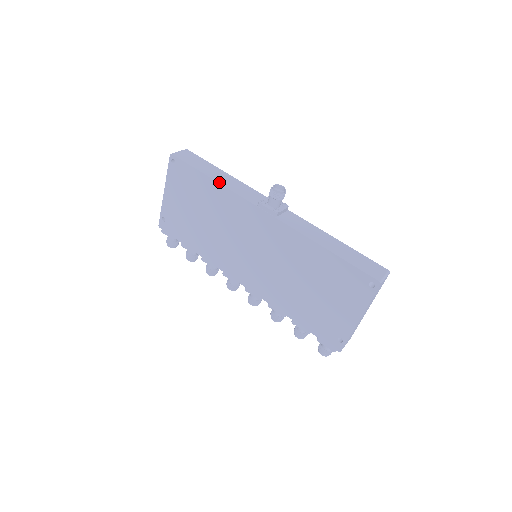
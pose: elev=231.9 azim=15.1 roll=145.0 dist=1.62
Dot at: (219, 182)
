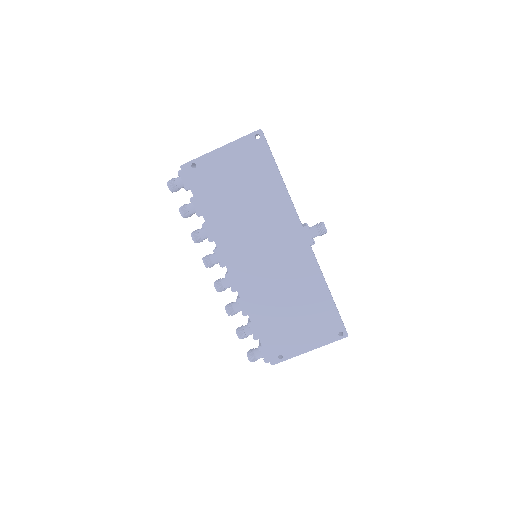
Dot at: occluded
